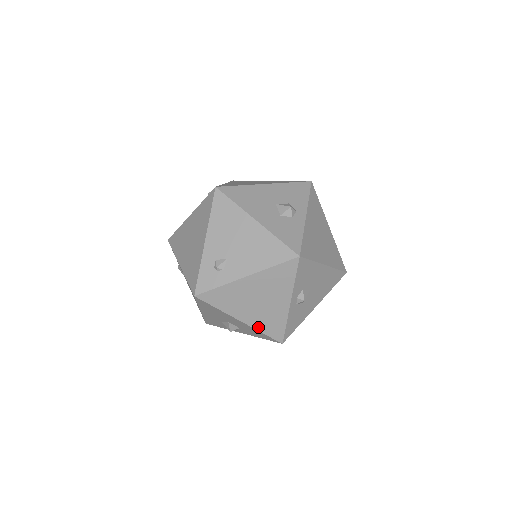
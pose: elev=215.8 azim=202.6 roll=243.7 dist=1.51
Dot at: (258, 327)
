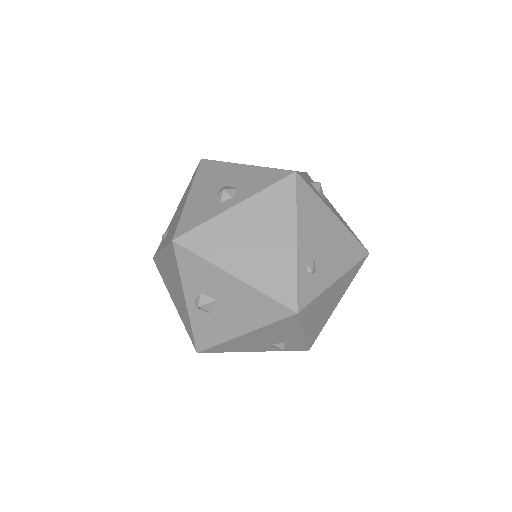
Dot at: (182, 318)
